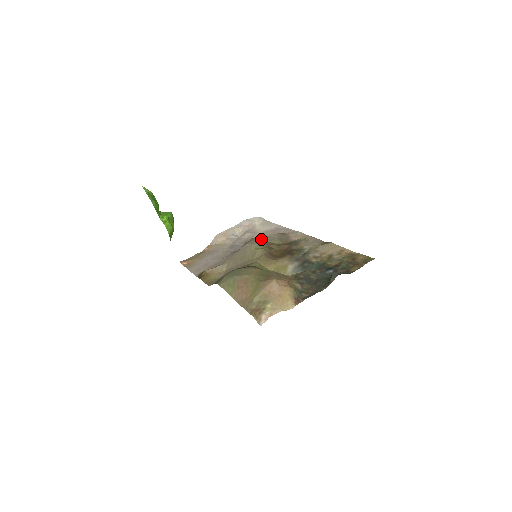
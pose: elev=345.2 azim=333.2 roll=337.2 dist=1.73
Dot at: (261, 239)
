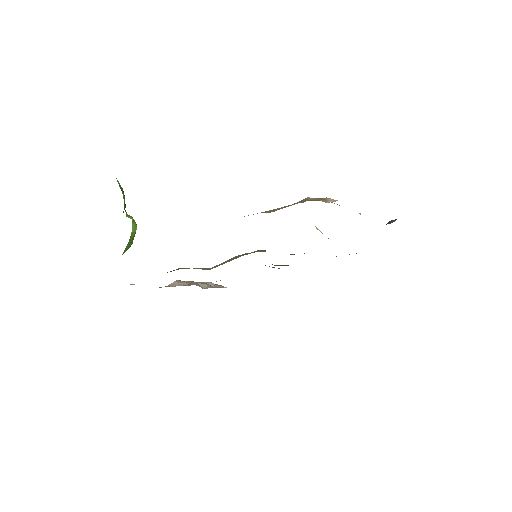
Dot at: occluded
